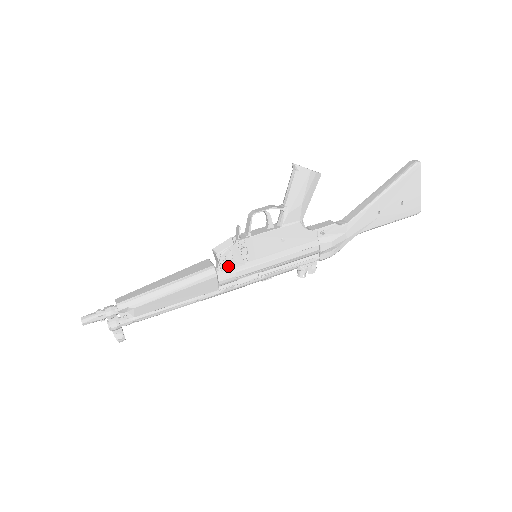
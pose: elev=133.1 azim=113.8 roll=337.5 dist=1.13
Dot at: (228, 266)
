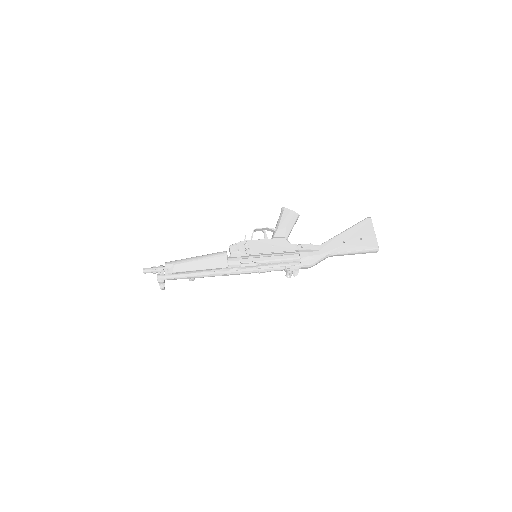
Dot at: (236, 255)
